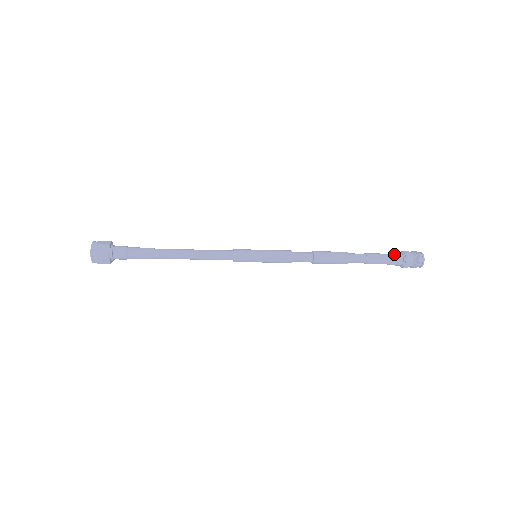
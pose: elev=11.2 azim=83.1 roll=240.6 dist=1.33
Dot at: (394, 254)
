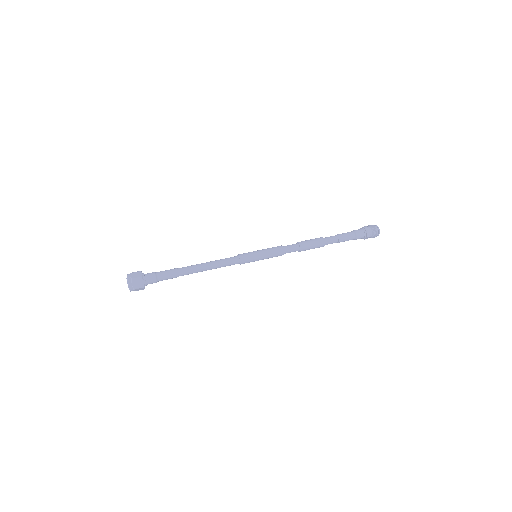
Dot at: (358, 232)
